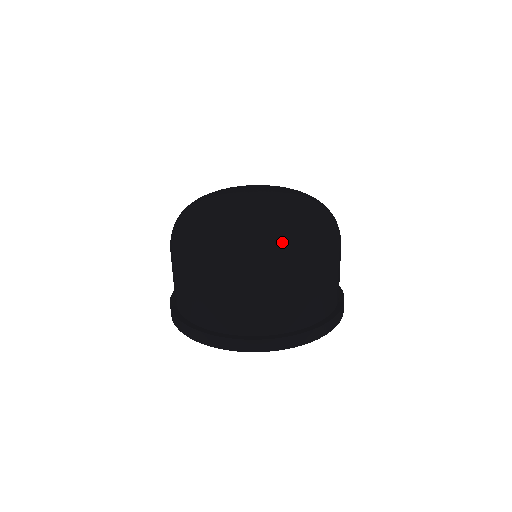
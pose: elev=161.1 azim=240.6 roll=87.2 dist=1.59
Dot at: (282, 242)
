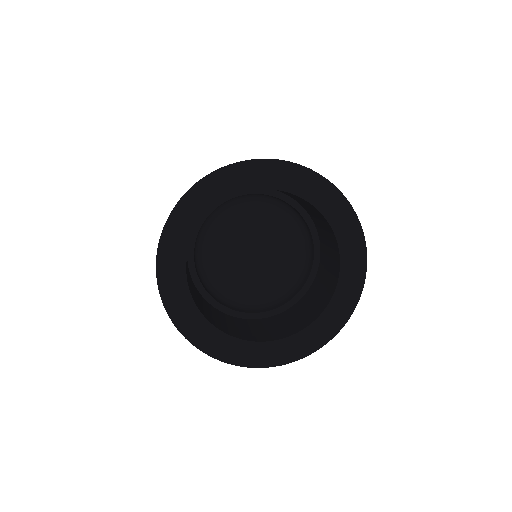
Dot at: occluded
